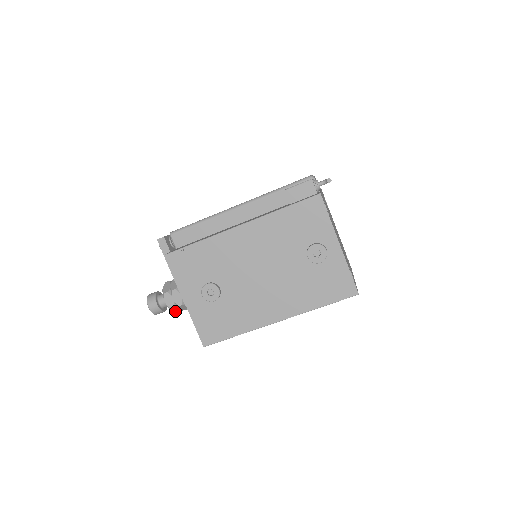
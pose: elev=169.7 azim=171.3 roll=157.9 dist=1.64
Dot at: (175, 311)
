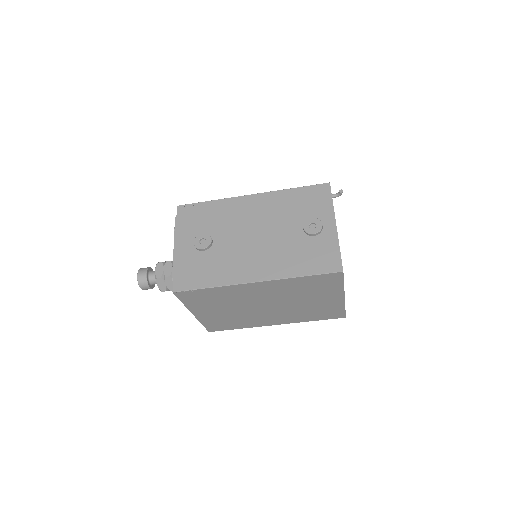
Dot at: (160, 286)
